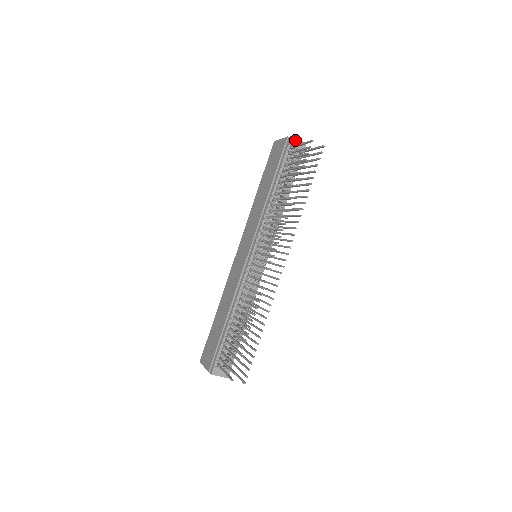
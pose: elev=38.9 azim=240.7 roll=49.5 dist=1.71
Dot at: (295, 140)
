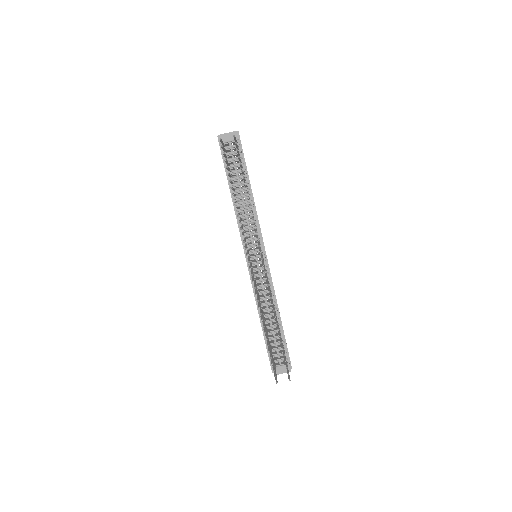
Dot at: (224, 136)
